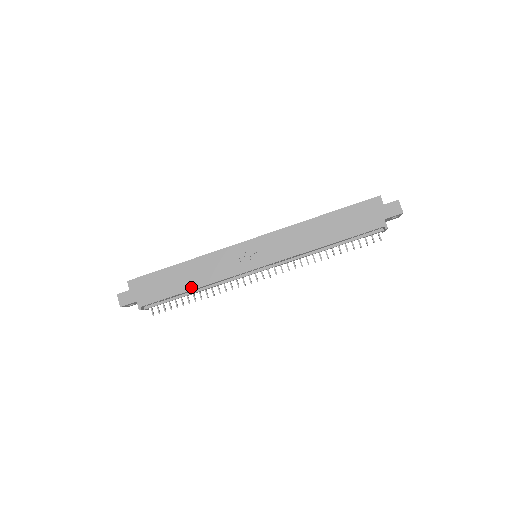
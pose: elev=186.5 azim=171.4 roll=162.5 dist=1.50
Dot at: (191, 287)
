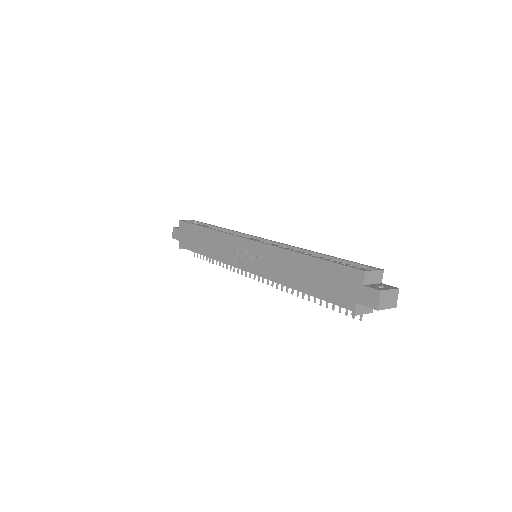
Dot at: (206, 253)
